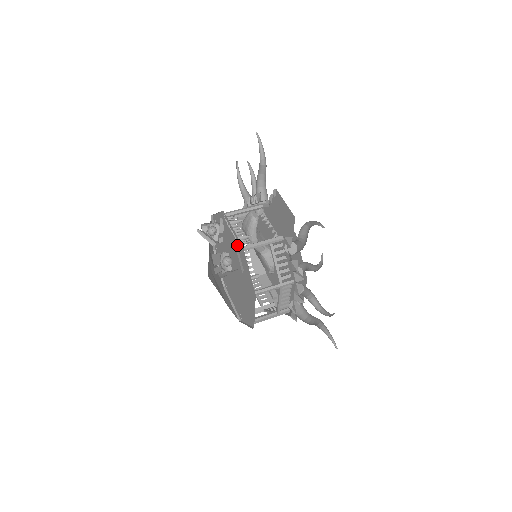
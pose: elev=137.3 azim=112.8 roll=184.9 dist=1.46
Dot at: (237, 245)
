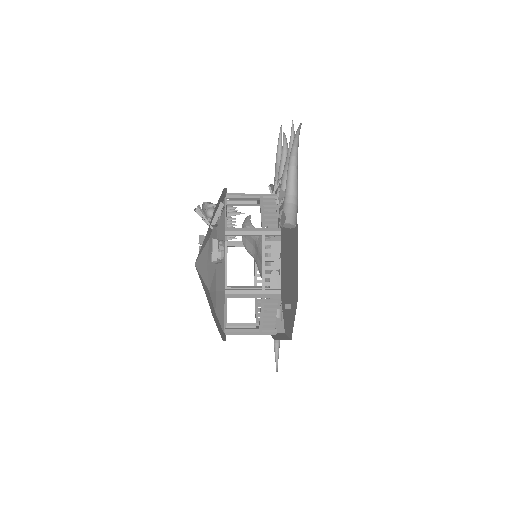
Dot at: occluded
